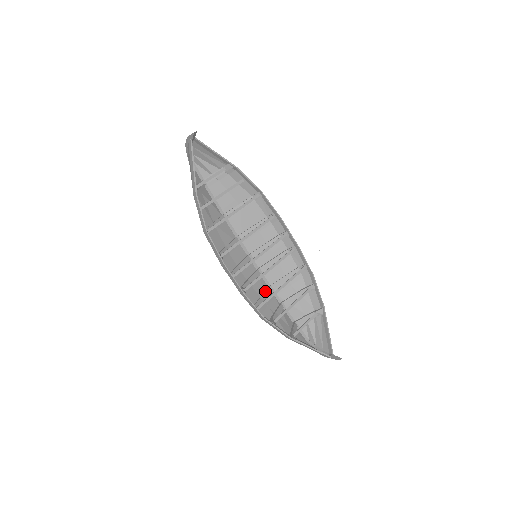
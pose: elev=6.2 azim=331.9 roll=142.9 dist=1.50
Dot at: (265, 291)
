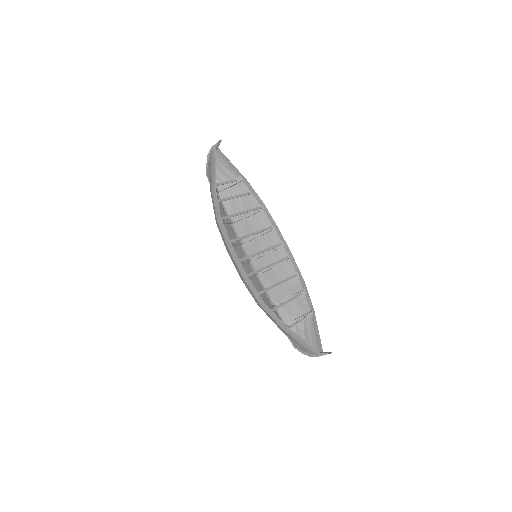
Dot at: (261, 290)
